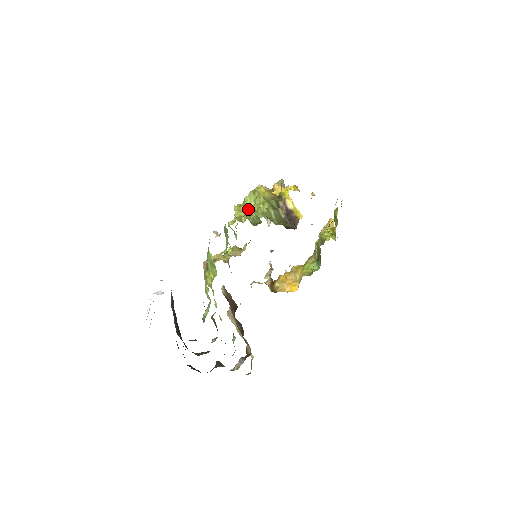
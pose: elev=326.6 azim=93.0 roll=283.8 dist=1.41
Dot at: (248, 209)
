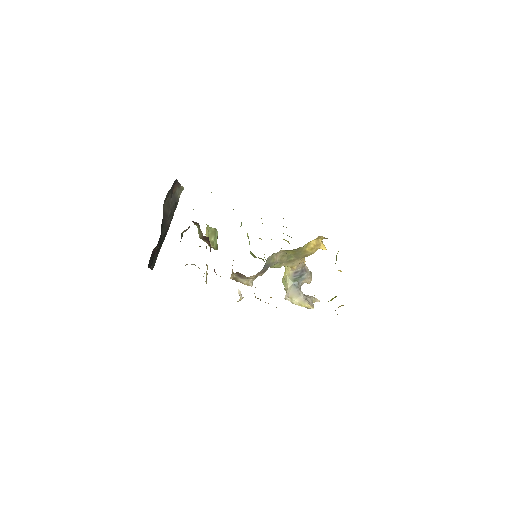
Dot at: occluded
